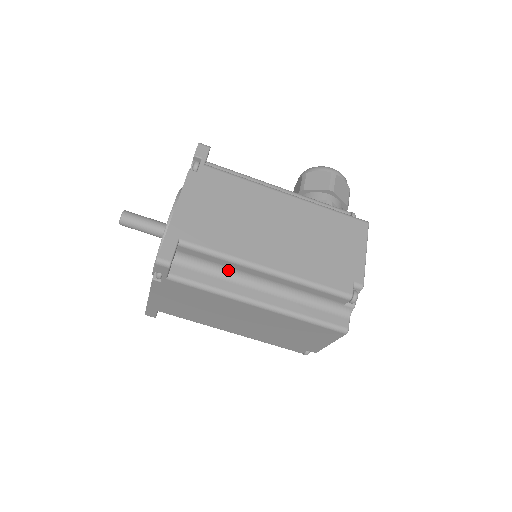
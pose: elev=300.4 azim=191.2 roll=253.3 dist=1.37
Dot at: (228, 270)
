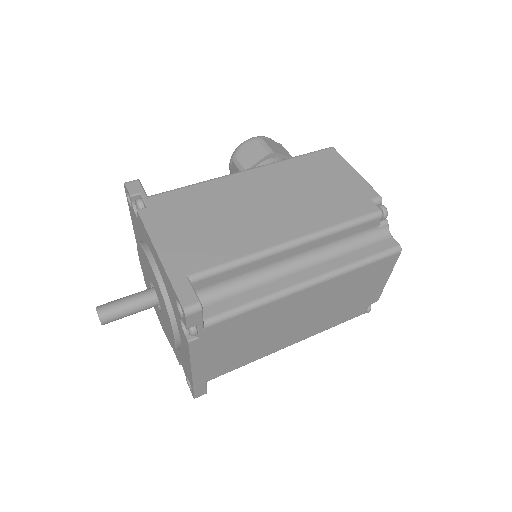
Dot at: (255, 274)
